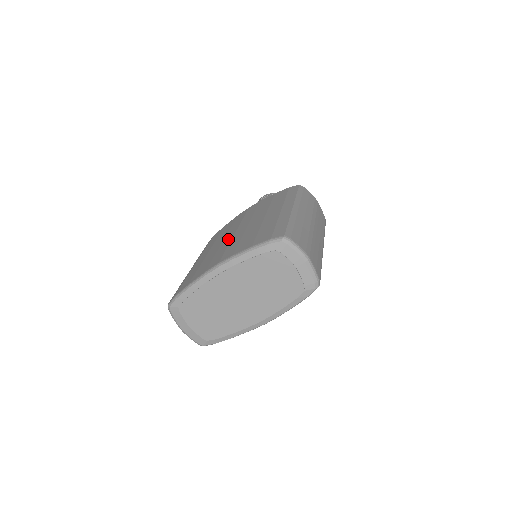
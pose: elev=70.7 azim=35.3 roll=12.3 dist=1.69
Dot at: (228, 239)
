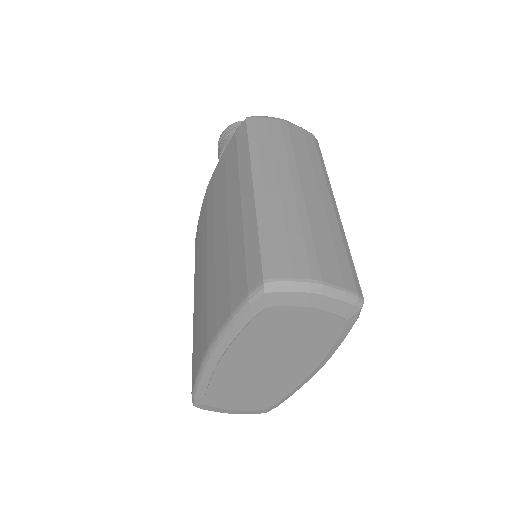
Dot at: (204, 275)
